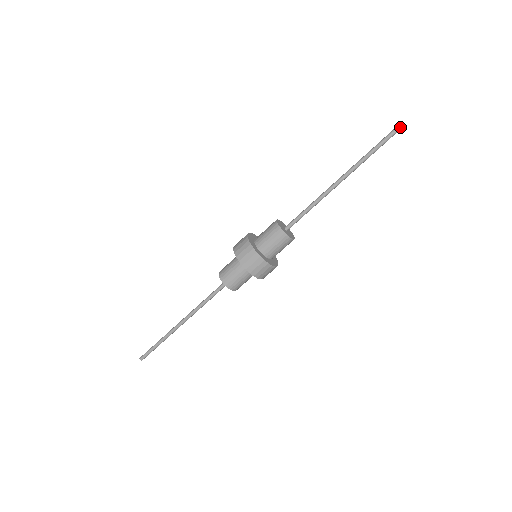
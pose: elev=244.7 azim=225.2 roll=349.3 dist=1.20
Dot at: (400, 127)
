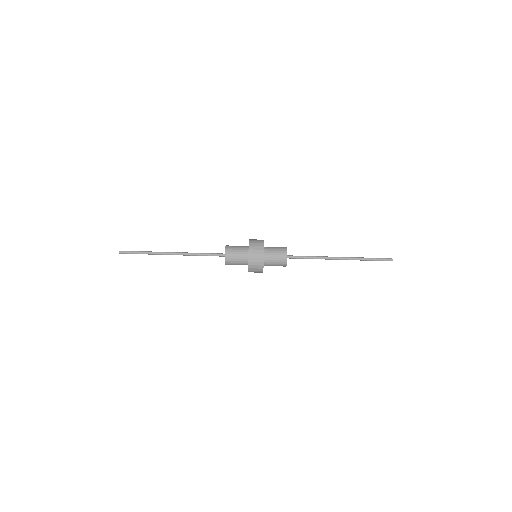
Dot at: occluded
